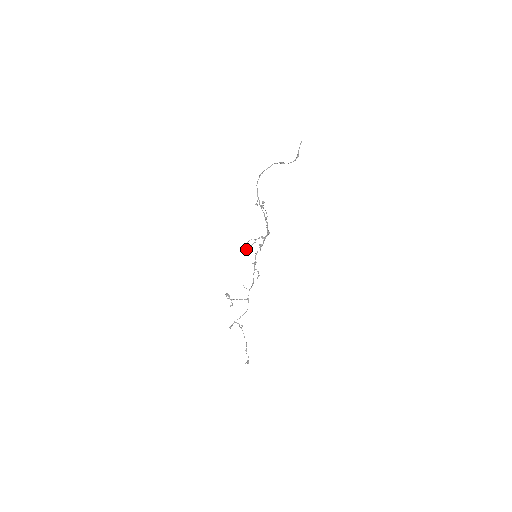
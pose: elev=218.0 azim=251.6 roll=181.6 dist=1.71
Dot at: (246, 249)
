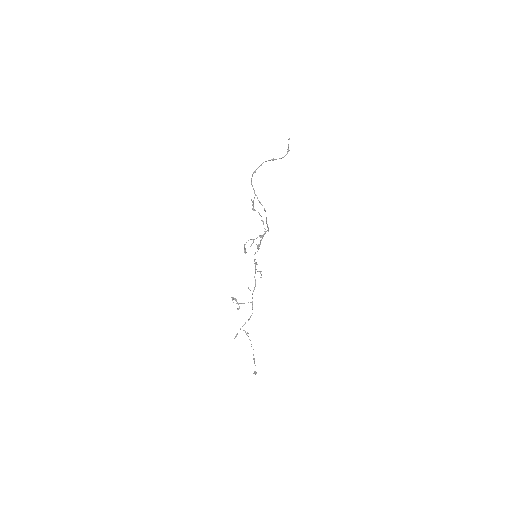
Dot at: (245, 251)
